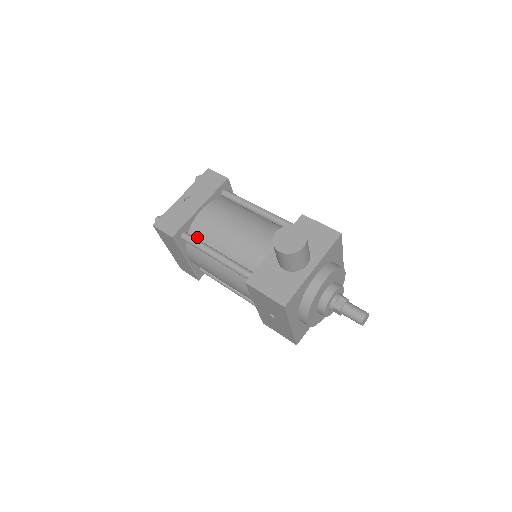
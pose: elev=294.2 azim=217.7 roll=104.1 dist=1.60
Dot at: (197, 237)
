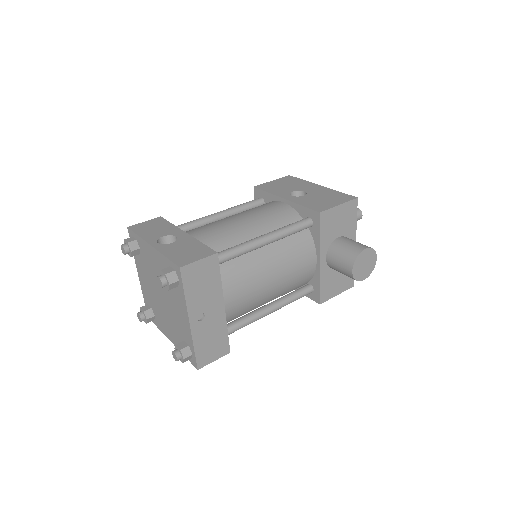
Dot at: occluded
